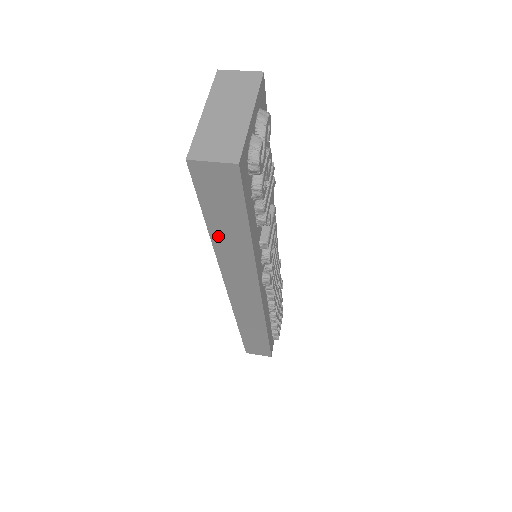
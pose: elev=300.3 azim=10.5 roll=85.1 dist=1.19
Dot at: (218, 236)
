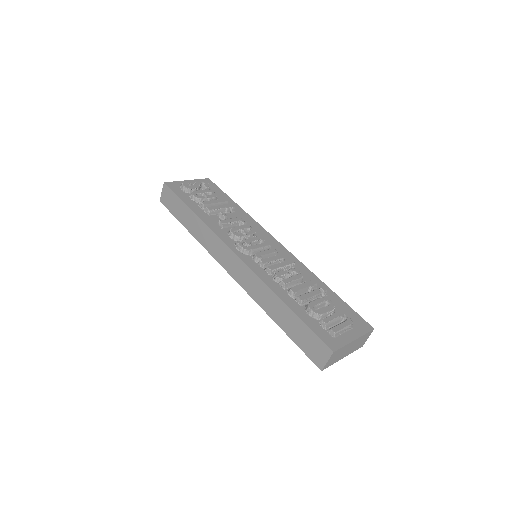
Dot at: (190, 228)
